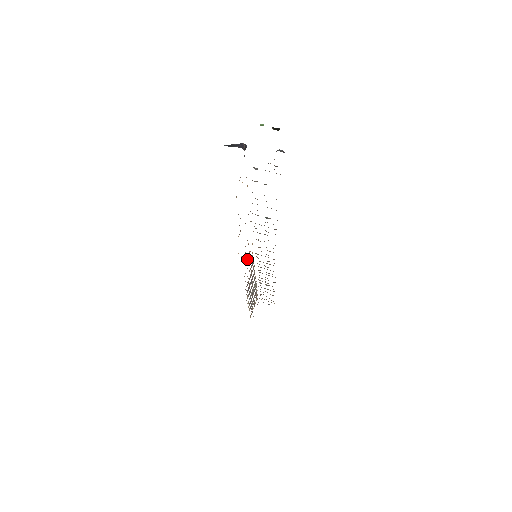
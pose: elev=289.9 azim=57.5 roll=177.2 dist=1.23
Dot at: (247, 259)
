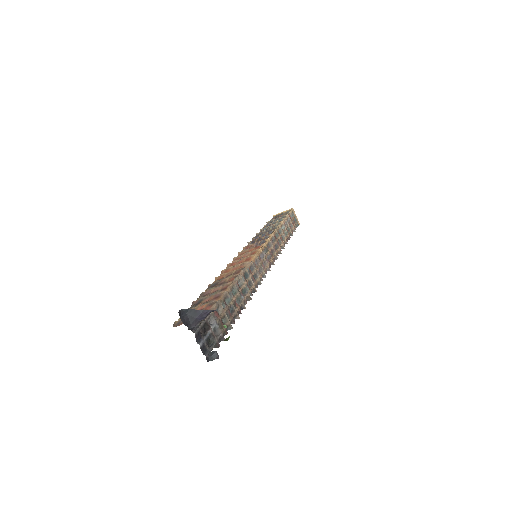
Dot at: (246, 254)
